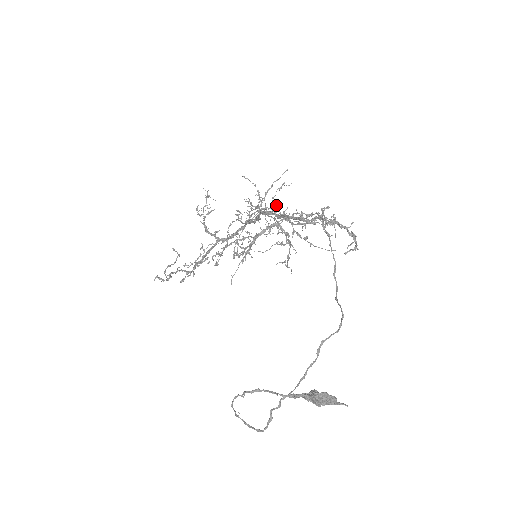
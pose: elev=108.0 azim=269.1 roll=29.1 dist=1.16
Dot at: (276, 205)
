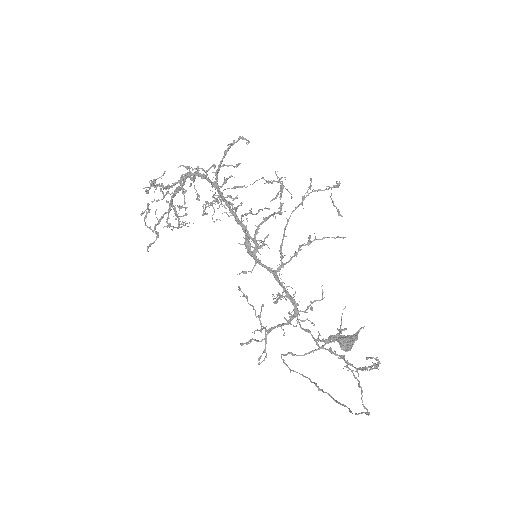
Dot at: occluded
